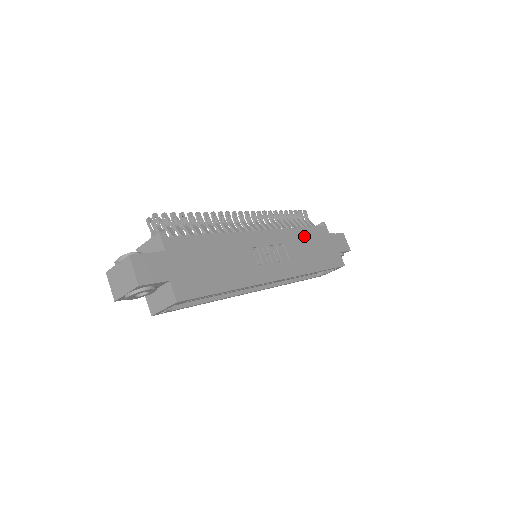
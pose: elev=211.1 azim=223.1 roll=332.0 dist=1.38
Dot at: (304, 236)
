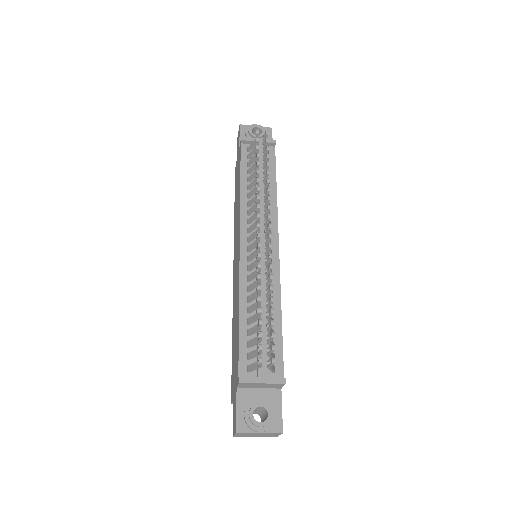
Dot at: occluded
